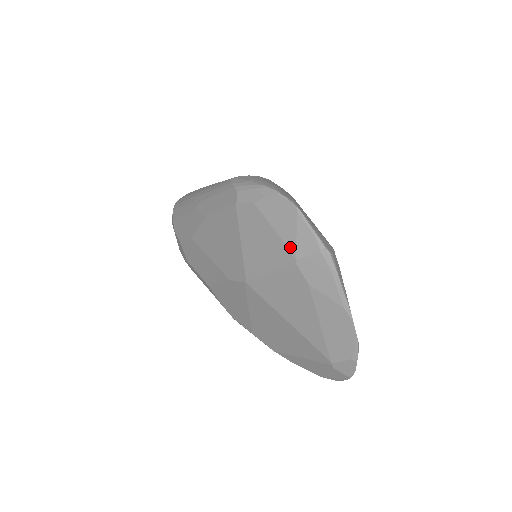
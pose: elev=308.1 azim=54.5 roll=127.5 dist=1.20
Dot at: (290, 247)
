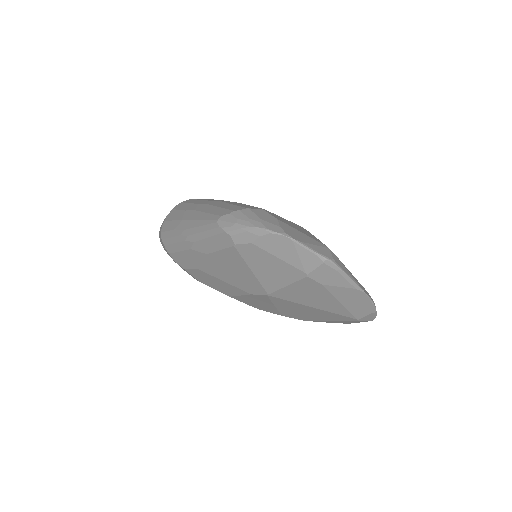
Dot at: (298, 267)
